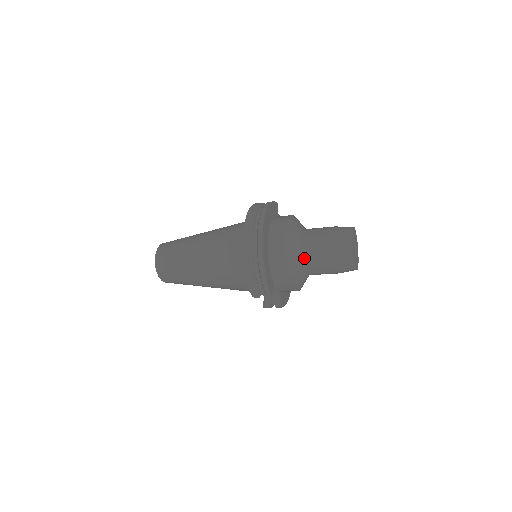
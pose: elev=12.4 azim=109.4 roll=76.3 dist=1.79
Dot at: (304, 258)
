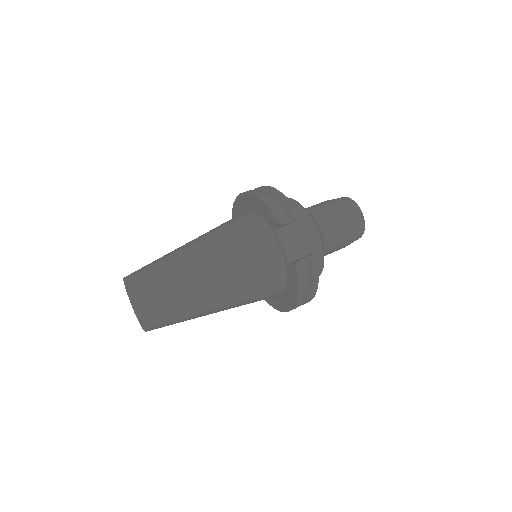
Dot at: occluded
